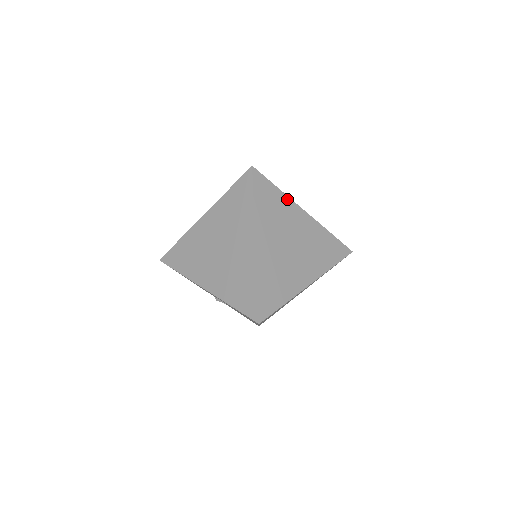
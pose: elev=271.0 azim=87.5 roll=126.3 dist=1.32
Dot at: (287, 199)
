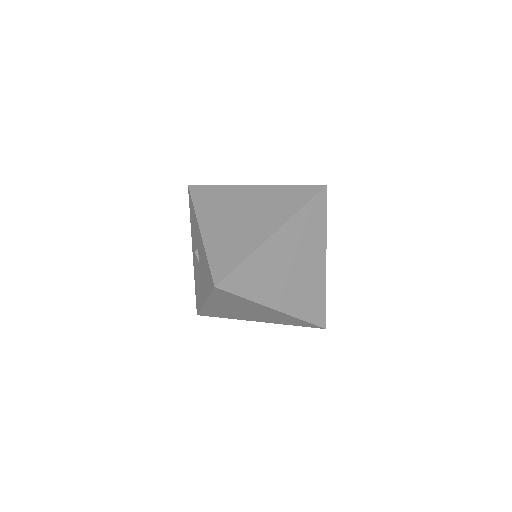
Dot at: (324, 235)
